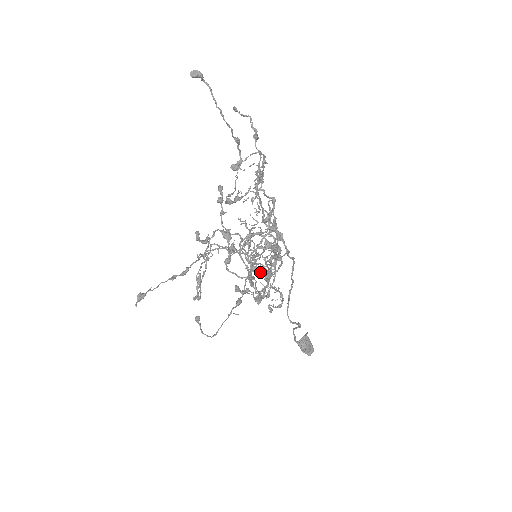
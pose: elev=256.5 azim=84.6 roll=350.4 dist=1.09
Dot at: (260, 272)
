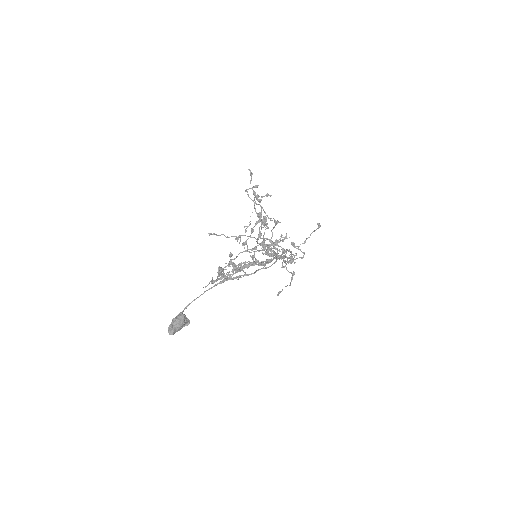
Dot at: occluded
